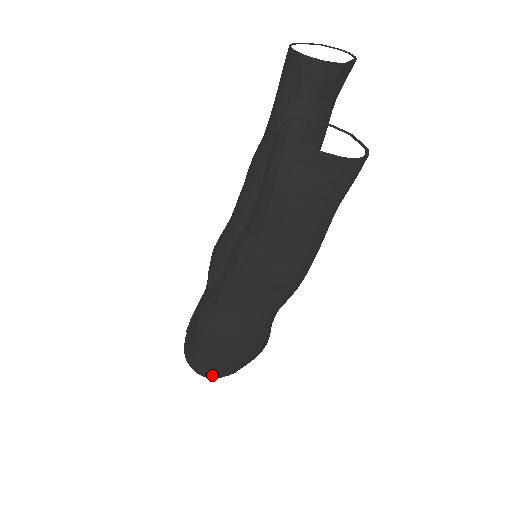
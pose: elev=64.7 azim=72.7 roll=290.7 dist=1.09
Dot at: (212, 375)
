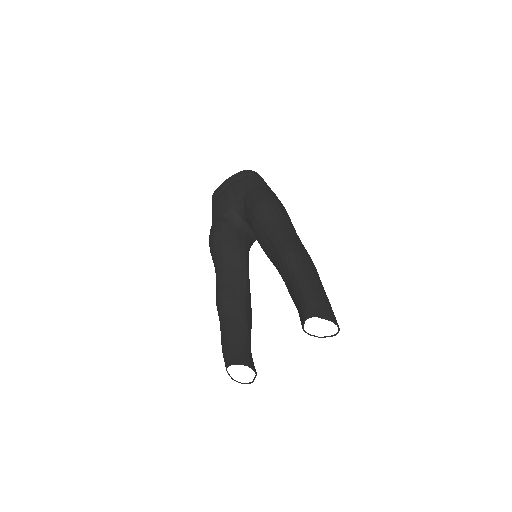
Dot at: occluded
